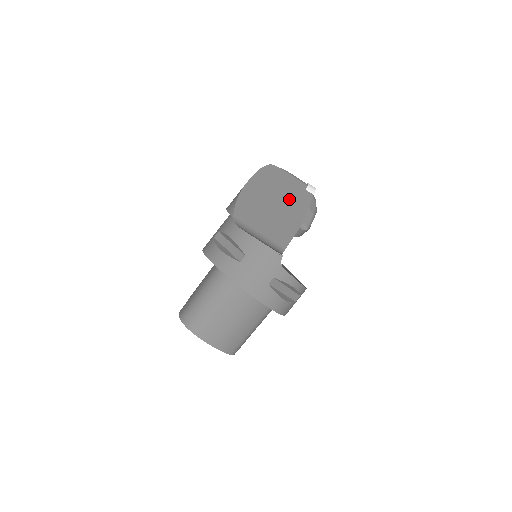
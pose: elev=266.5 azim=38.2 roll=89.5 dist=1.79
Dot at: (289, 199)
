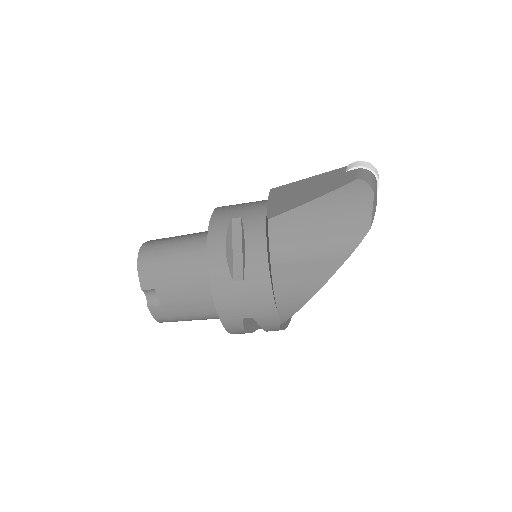
Dot at: occluded
